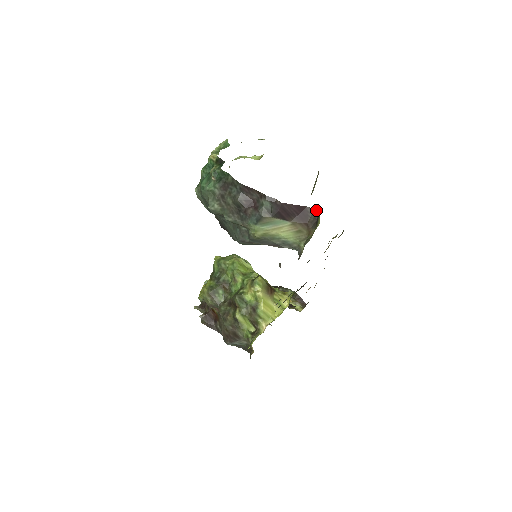
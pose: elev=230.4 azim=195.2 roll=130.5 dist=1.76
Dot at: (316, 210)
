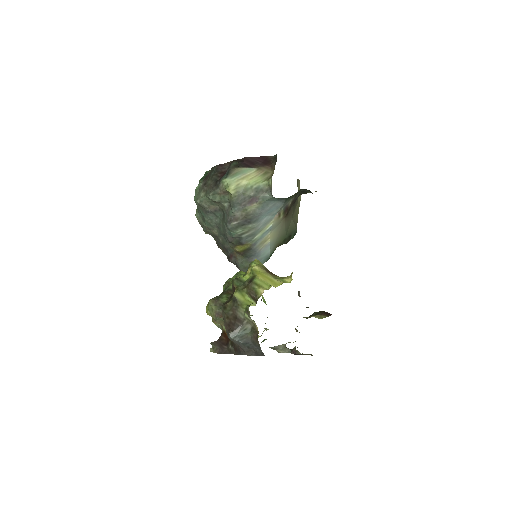
Dot at: (276, 155)
